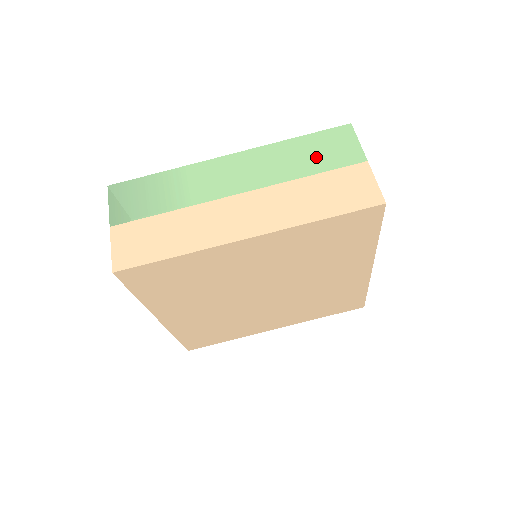
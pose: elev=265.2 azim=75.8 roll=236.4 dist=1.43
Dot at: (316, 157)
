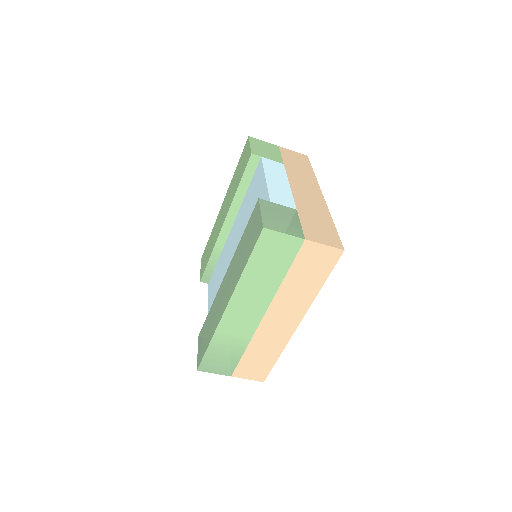
Dot at: (274, 265)
